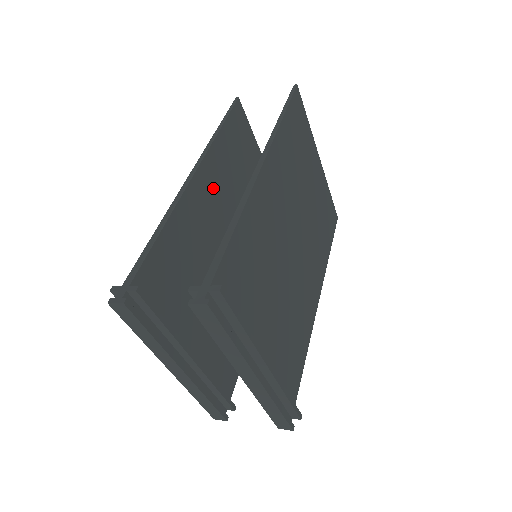
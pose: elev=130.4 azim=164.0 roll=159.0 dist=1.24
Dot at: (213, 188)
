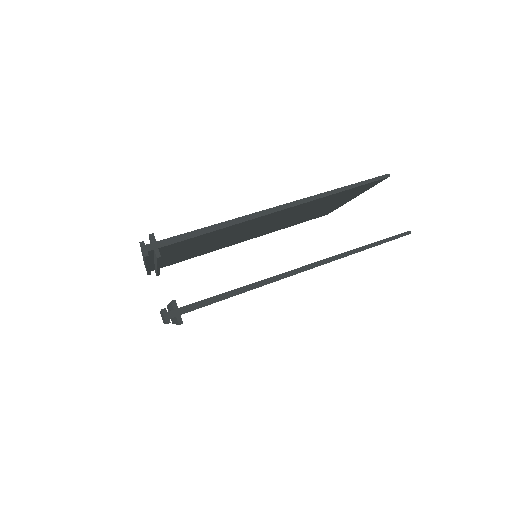
Dot at: (286, 213)
